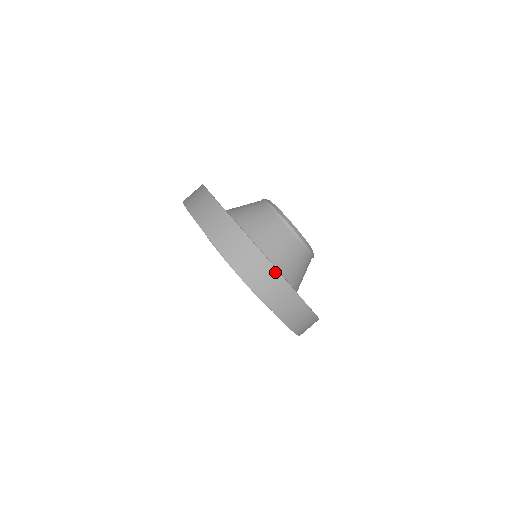
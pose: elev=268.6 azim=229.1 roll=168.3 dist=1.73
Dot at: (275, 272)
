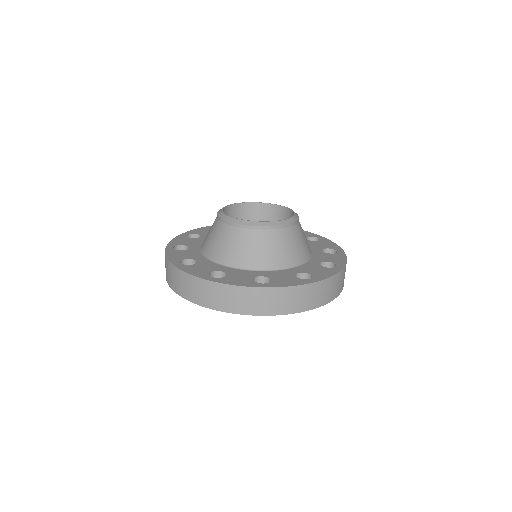
Dot at: (209, 283)
